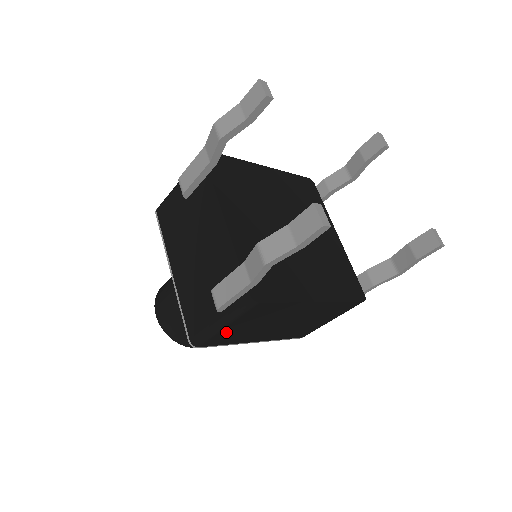
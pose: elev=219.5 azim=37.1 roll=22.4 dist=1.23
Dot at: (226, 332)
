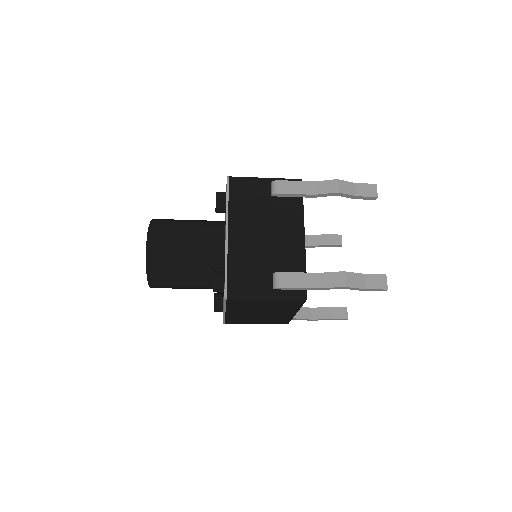
Dot at: (254, 301)
